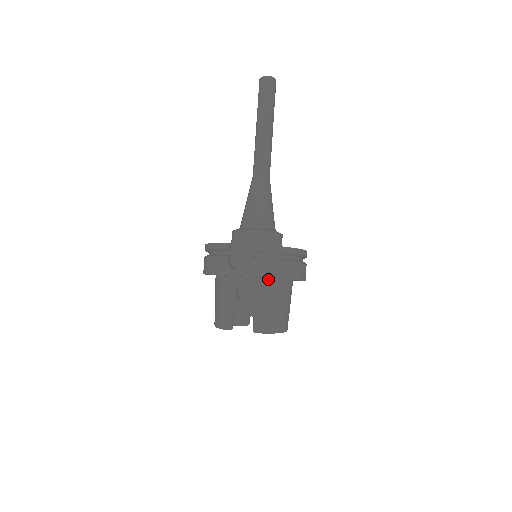
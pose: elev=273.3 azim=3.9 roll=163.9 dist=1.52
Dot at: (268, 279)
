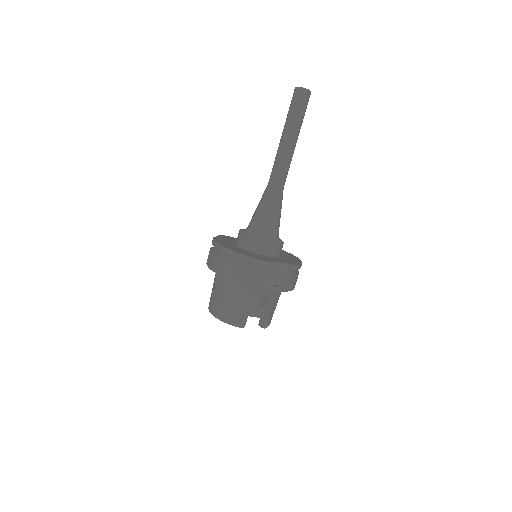
Dot at: occluded
